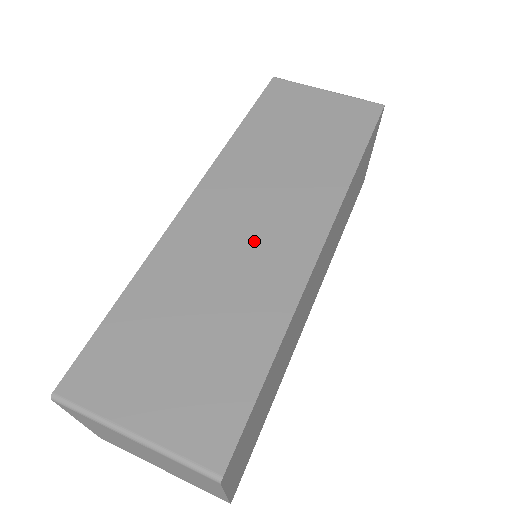
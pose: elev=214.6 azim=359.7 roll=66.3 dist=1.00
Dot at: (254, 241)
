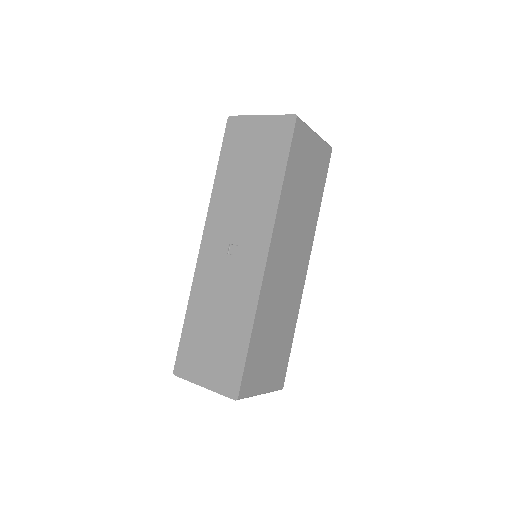
Dot at: (289, 279)
